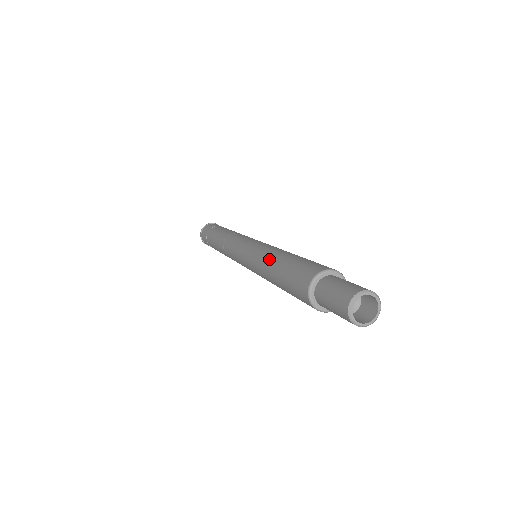
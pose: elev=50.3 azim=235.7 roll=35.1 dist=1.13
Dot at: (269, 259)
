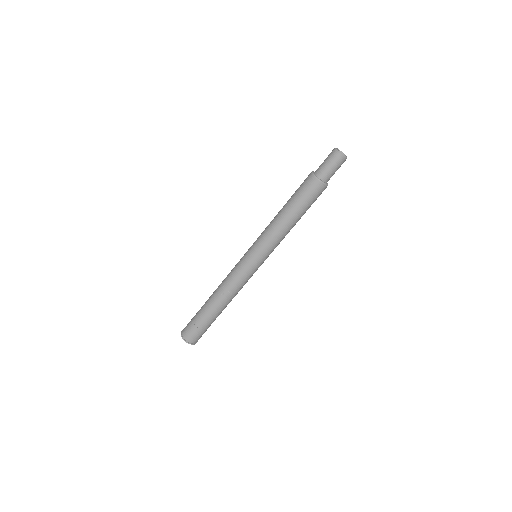
Dot at: occluded
